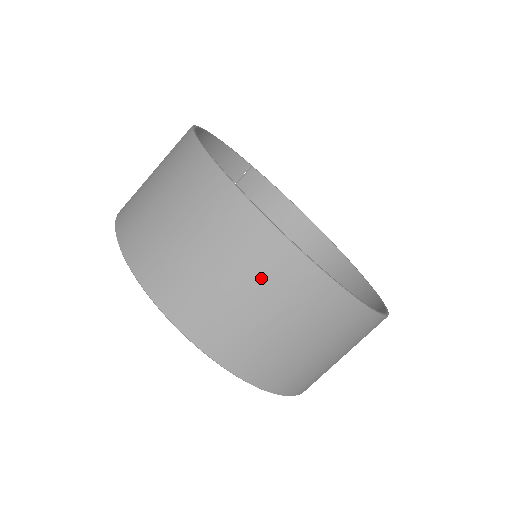
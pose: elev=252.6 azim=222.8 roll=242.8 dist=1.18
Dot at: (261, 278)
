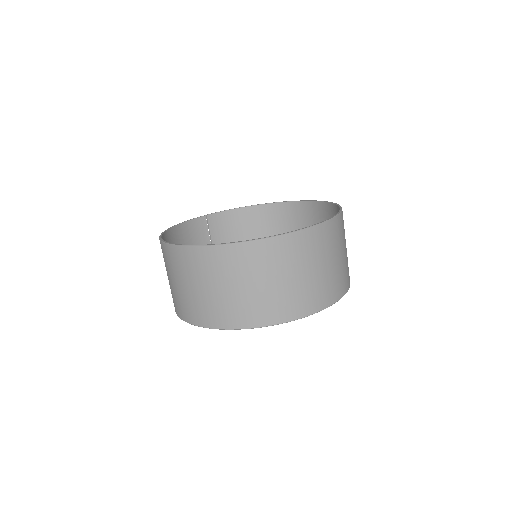
Dot at: (261, 268)
